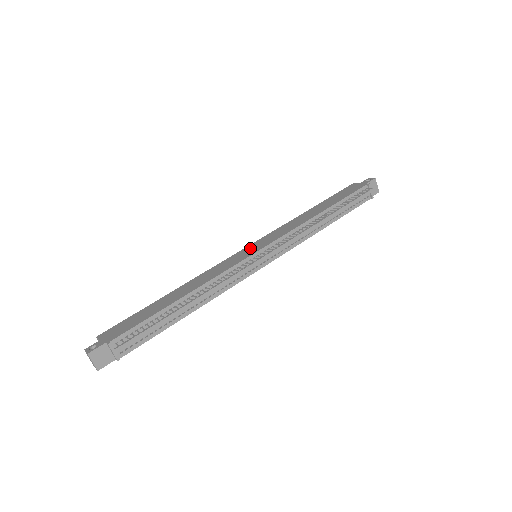
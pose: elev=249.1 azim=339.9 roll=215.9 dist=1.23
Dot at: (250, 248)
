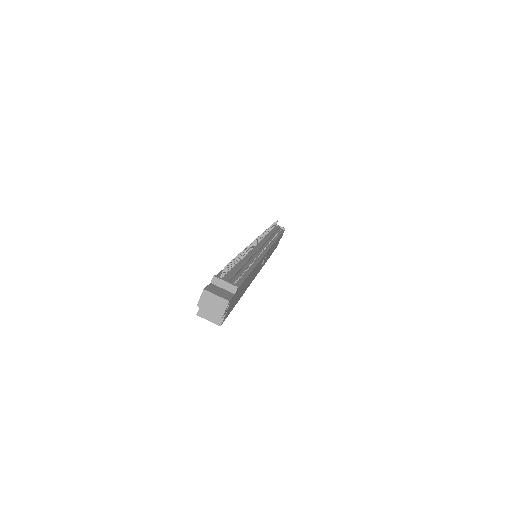
Dot at: occluded
